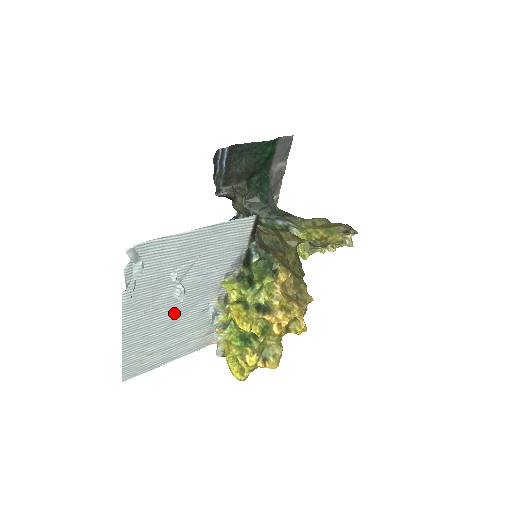
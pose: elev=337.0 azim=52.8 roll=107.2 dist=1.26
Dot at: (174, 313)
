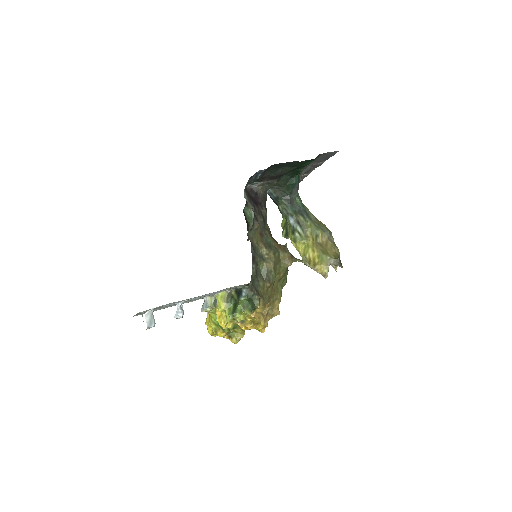
Dot at: occluded
